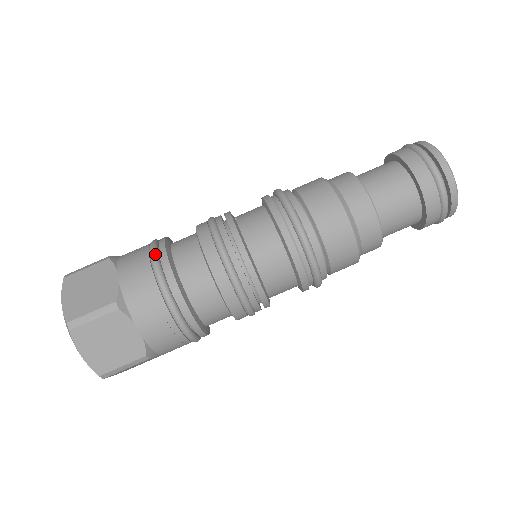
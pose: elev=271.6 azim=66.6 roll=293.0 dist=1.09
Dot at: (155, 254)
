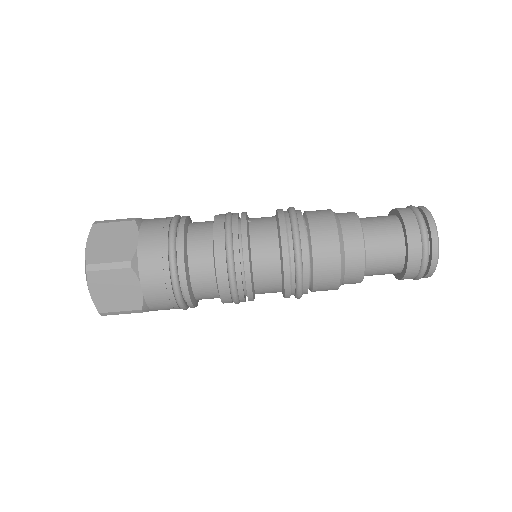
Dot at: (174, 231)
